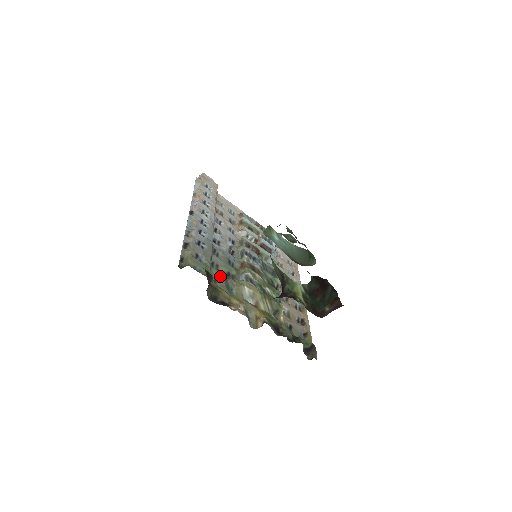
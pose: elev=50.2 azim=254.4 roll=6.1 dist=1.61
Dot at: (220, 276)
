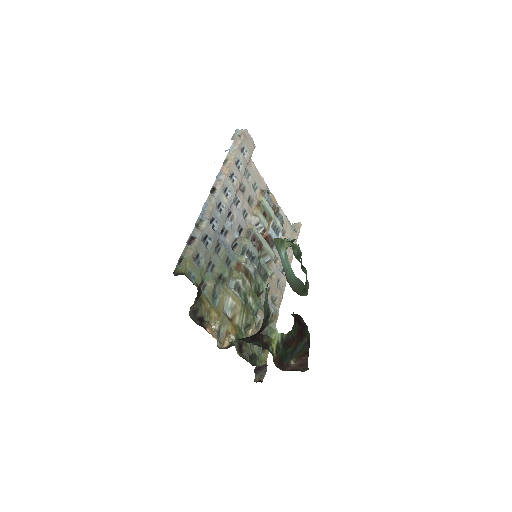
Dot at: (211, 281)
